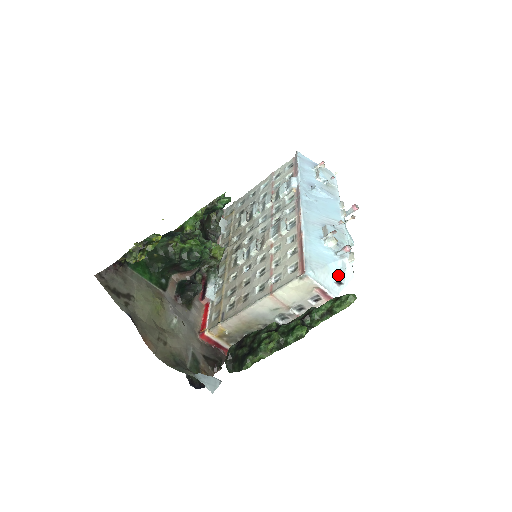
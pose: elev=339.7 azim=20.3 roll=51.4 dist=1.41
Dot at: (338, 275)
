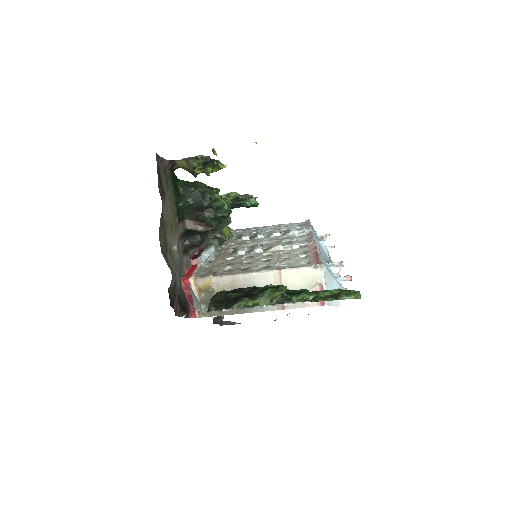
Dot at: occluded
